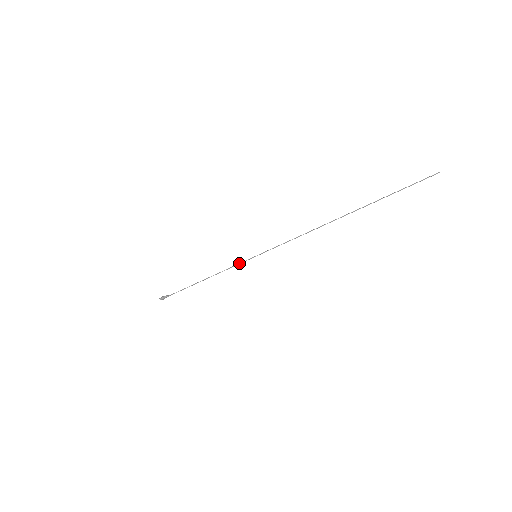
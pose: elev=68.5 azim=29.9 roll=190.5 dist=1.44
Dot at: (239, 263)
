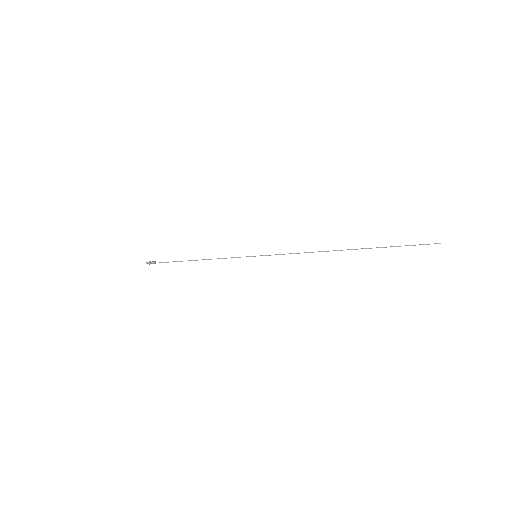
Dot at: (238, 257)
